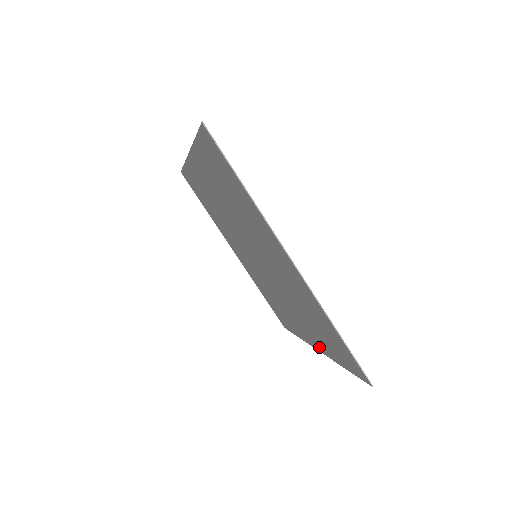
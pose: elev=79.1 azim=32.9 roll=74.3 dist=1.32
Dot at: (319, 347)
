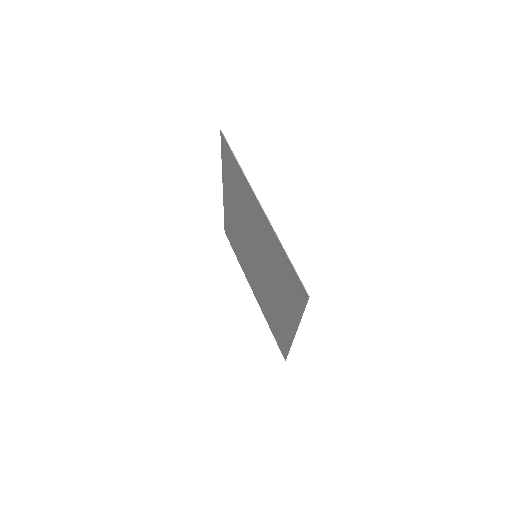
Dot at: (258, 299)
